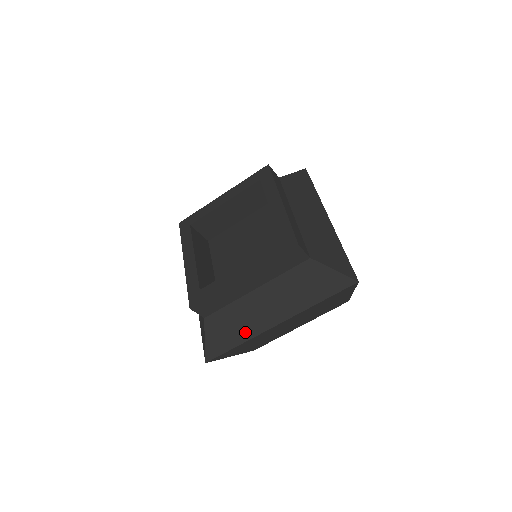
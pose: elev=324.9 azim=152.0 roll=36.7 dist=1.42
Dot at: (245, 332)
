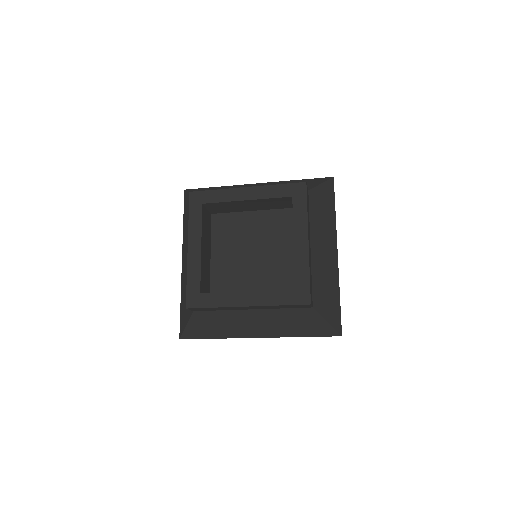
Dot at: (226, 333)
